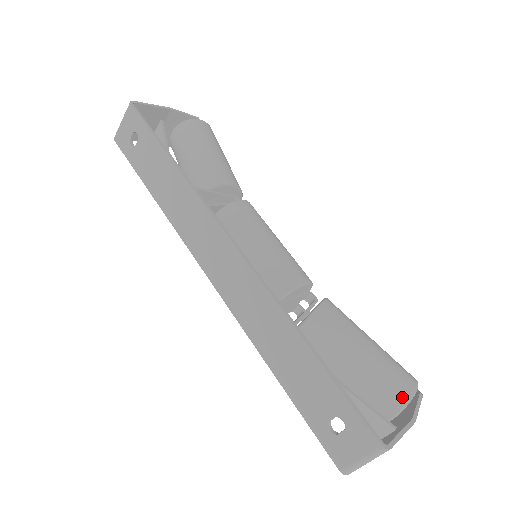
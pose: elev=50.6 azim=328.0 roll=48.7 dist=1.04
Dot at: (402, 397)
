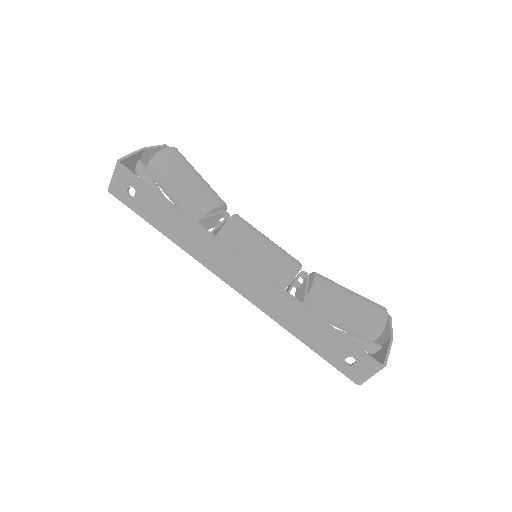
Dot at: (380, 325)
